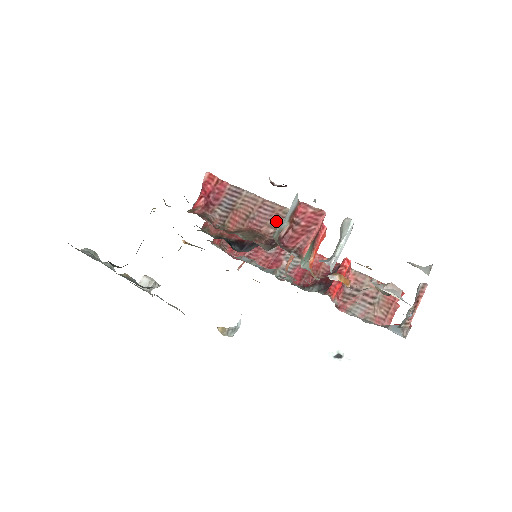
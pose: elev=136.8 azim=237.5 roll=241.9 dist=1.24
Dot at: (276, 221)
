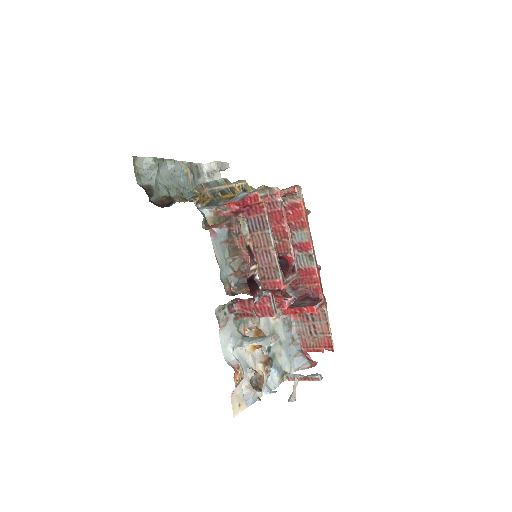
Dot at: (265, 271)
